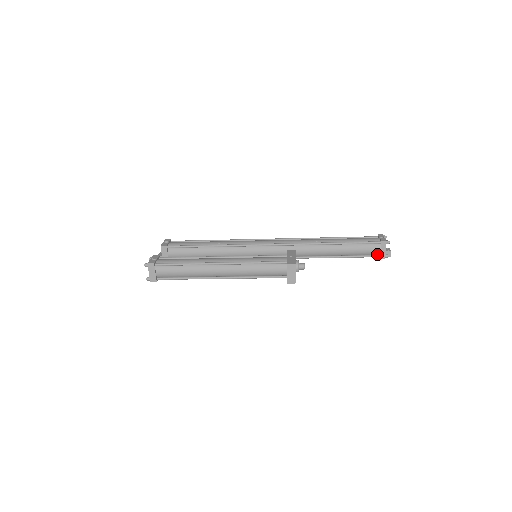
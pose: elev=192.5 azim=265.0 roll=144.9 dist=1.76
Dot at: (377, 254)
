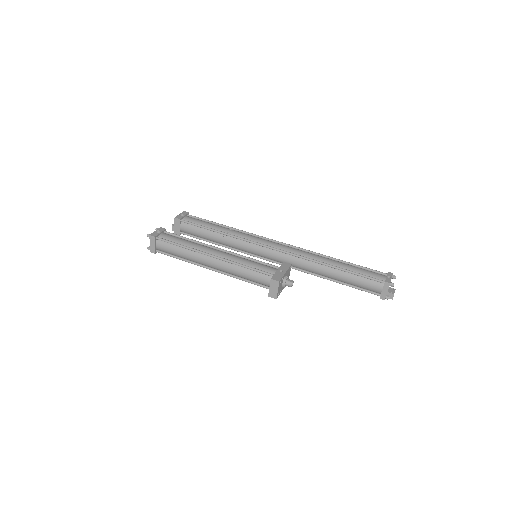
Dot at: (378, 292)
